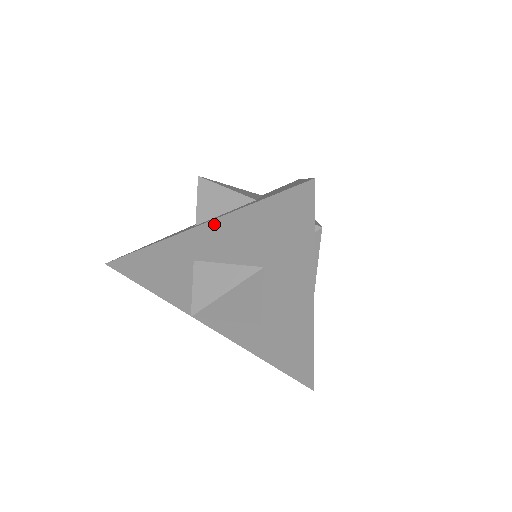
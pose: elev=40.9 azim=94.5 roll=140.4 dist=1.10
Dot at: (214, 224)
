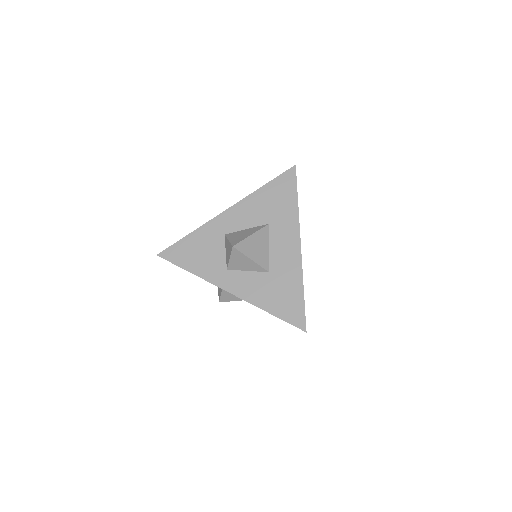
Dot at: (245, 300)
